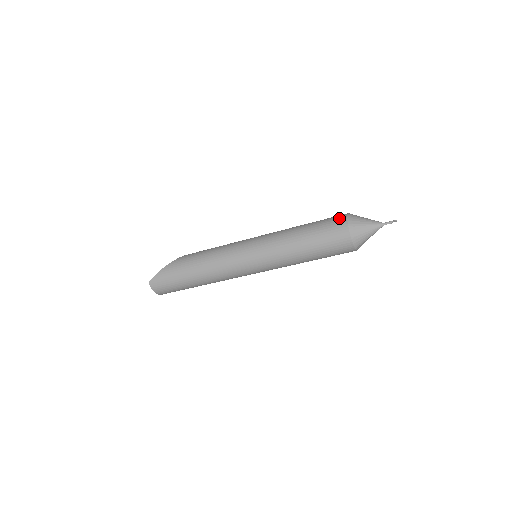
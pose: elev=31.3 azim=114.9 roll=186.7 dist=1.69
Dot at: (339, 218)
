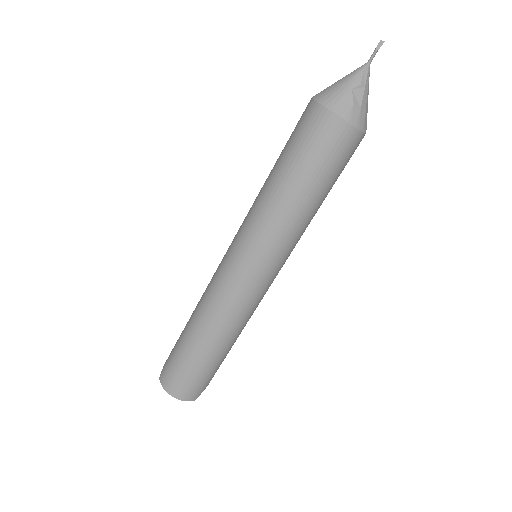
Dot at: occluded
